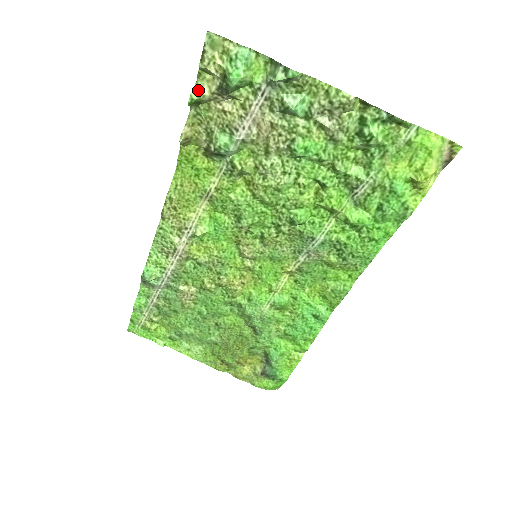
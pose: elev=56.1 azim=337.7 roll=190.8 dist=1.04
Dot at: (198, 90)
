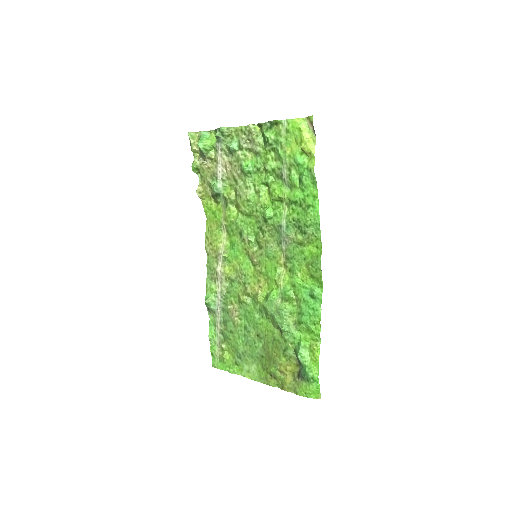
Dot at: (193, 161)
